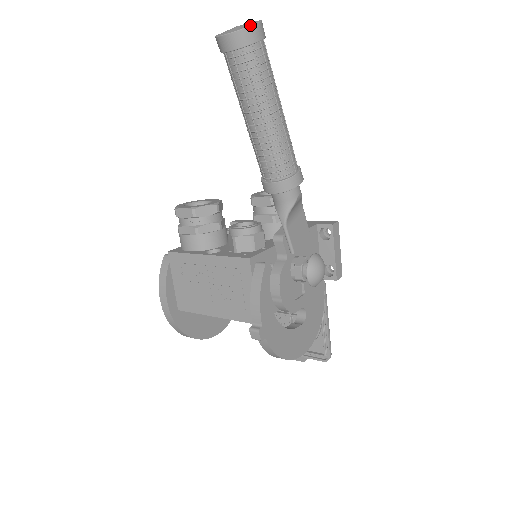
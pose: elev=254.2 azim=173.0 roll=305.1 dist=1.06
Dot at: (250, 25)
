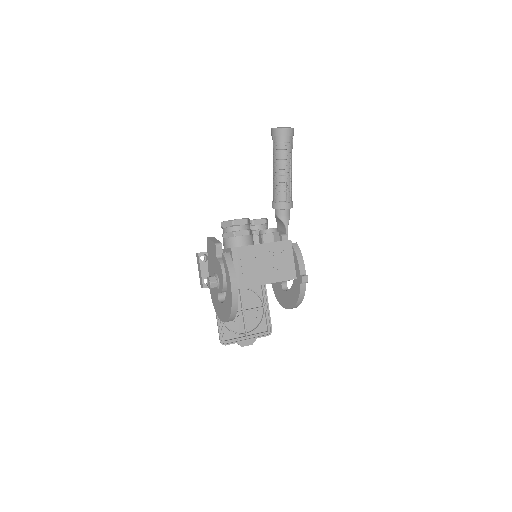
Dot at: occluded
